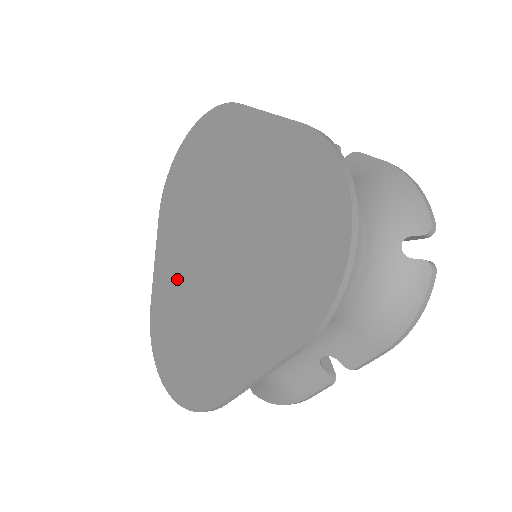
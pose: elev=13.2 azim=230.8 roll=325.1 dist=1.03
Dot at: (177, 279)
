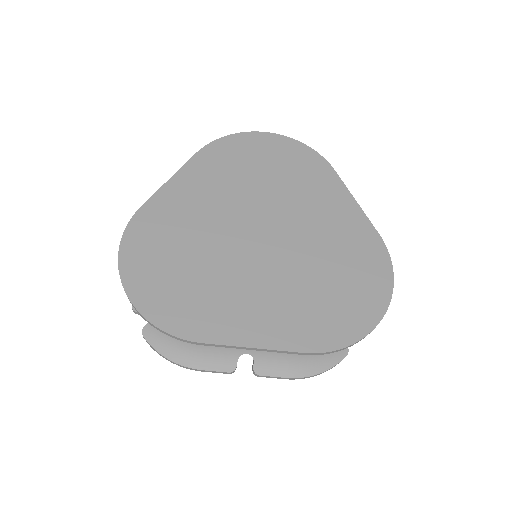
Dot at: (196, 218)
